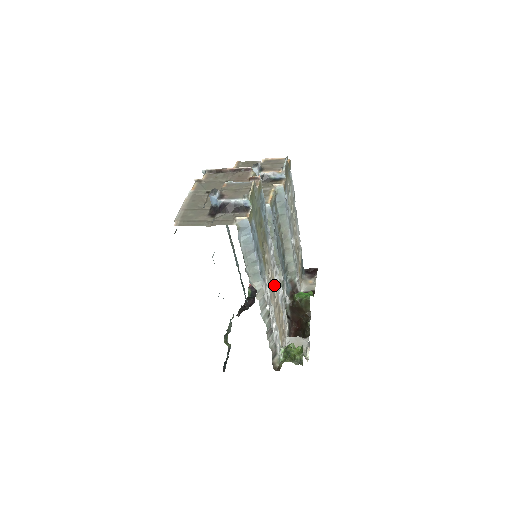
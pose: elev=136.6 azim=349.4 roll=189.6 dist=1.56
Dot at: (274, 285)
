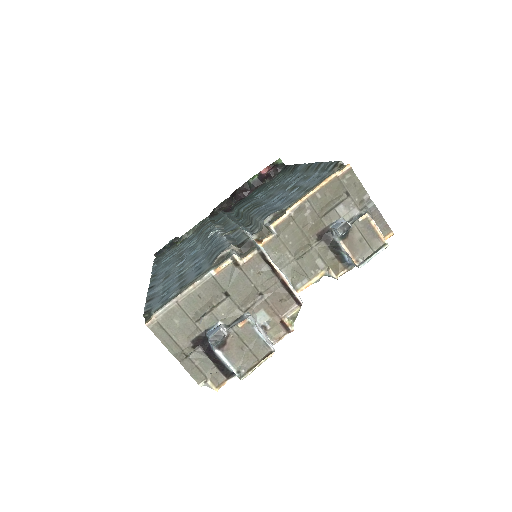
Dot at: occluded
